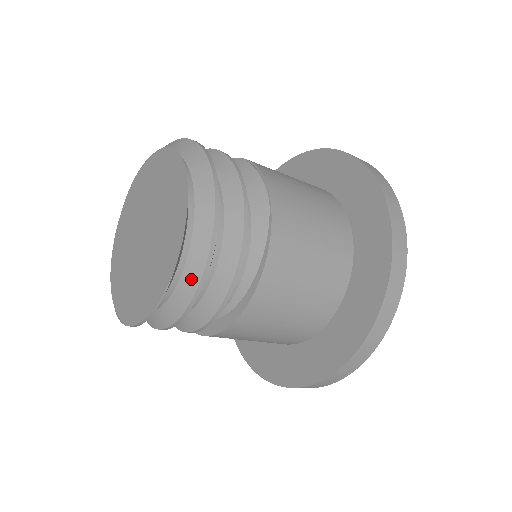
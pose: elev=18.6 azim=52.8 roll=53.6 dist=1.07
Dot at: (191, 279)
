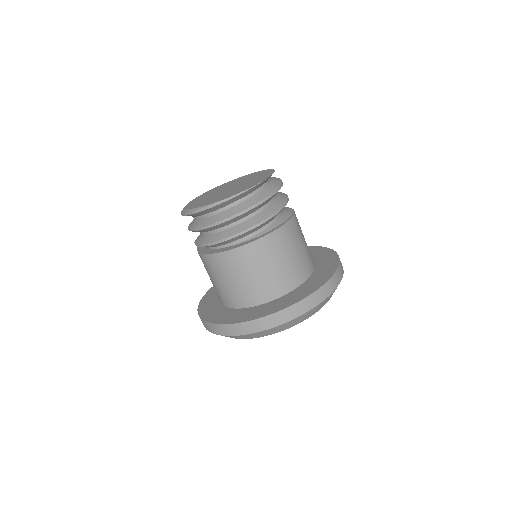
Dot at: (264, 194)
